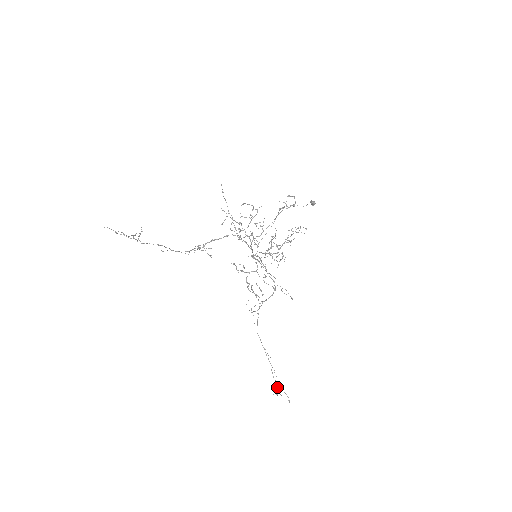
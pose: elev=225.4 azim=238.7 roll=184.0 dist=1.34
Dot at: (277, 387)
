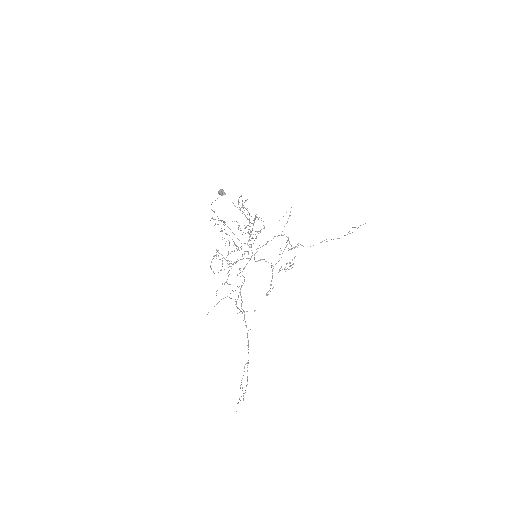
Dot at: occluded
